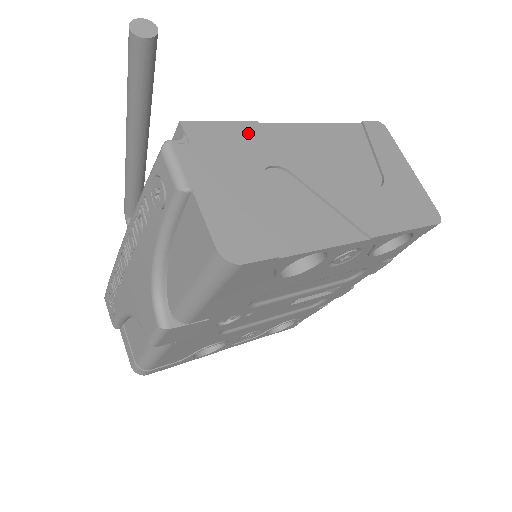
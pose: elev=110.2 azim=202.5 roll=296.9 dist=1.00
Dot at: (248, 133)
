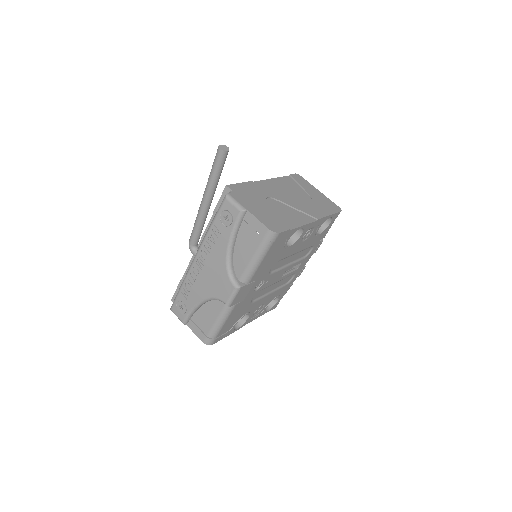
Dot at: (252, 186)
